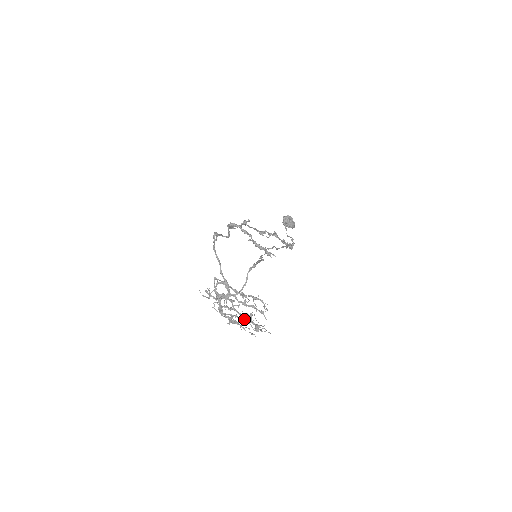
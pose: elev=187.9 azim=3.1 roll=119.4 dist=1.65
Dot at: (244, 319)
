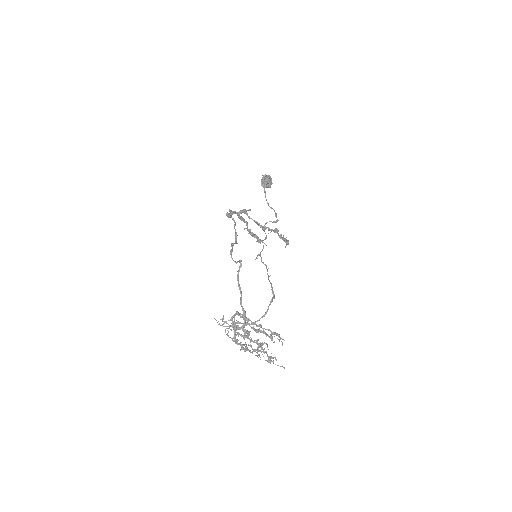
Dot at: (258, 350)
